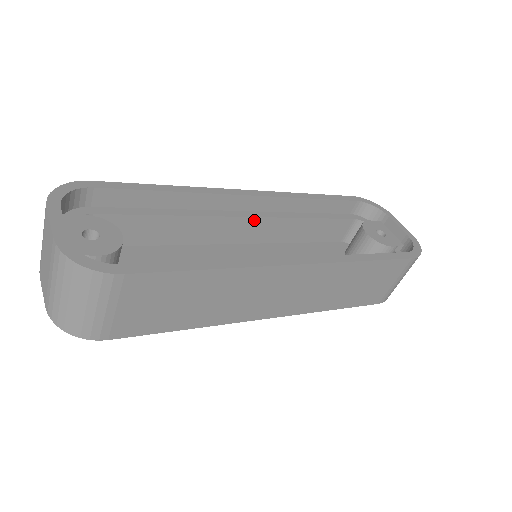
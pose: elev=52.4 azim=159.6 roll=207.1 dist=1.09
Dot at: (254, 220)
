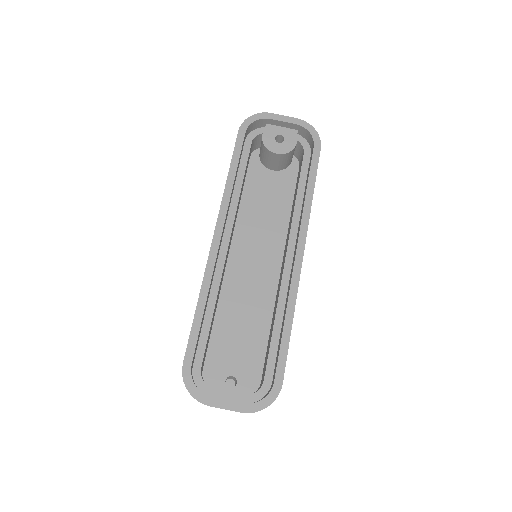
Dot at: (230, 239)
